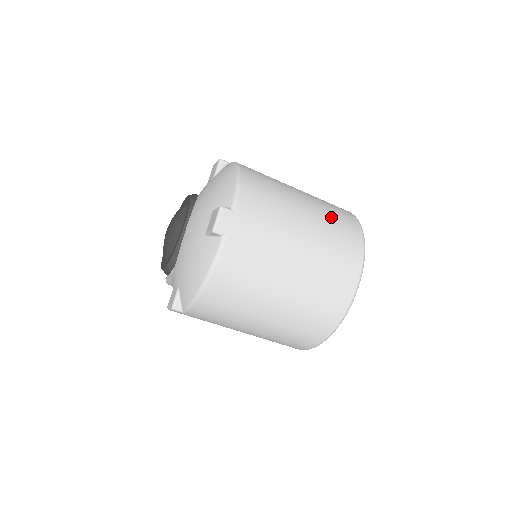
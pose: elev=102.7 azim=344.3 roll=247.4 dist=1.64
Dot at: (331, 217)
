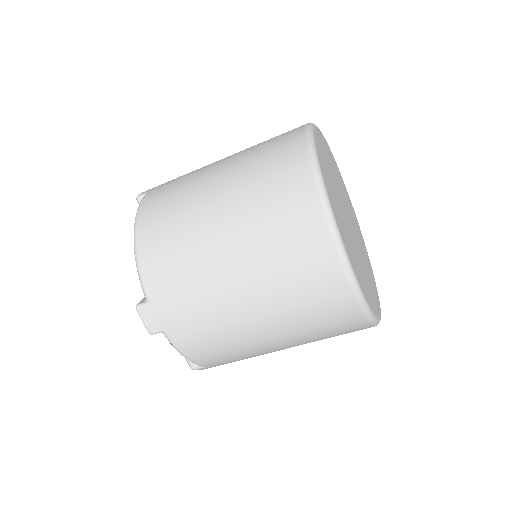
Dot at: occluded
